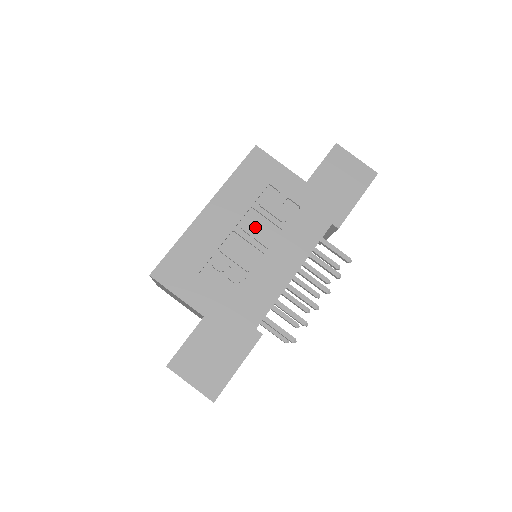
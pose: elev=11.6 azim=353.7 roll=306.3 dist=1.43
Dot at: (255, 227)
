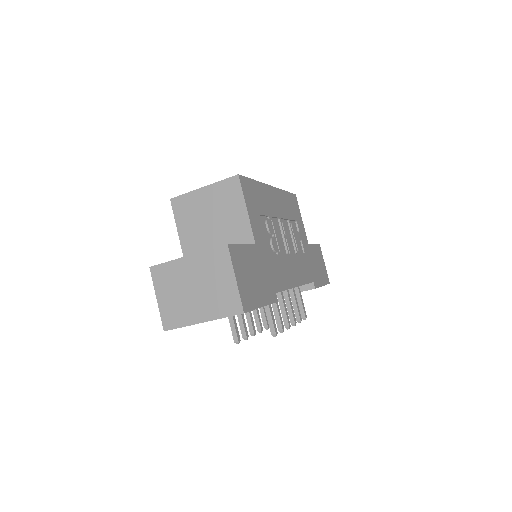
Dot at: occluded
